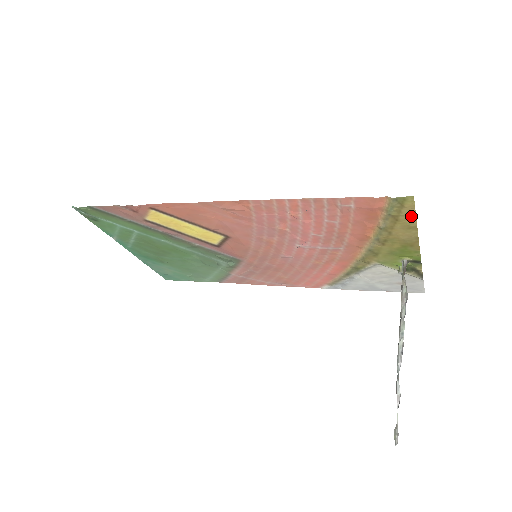
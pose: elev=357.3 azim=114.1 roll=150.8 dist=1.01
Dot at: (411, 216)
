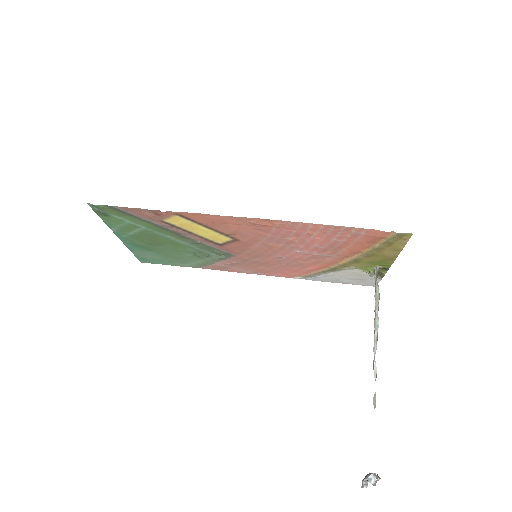
Dot at: (402, 244)
